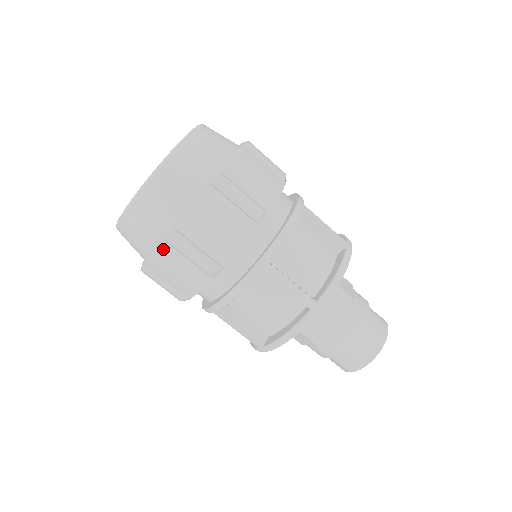
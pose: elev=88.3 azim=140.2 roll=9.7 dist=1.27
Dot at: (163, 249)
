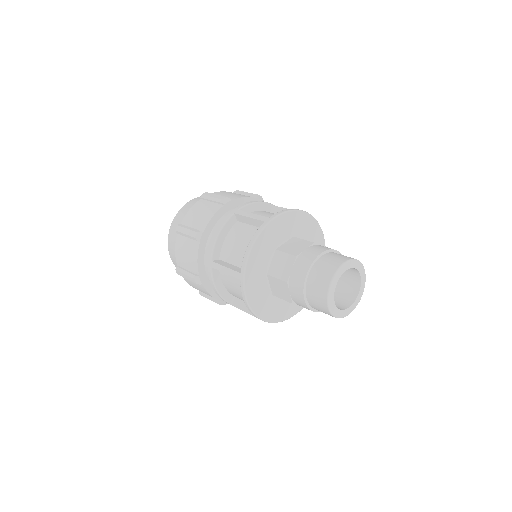
Dot at: (185, 279)
